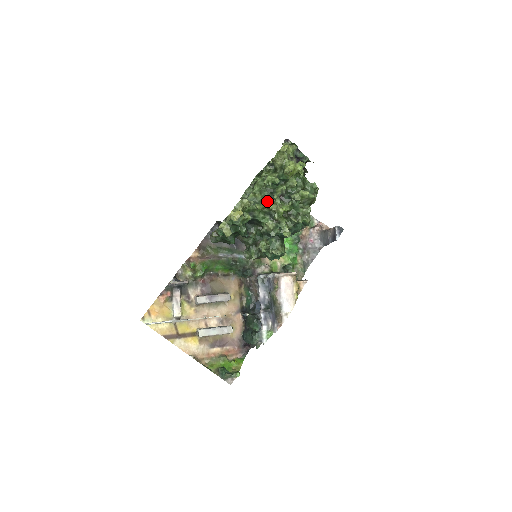
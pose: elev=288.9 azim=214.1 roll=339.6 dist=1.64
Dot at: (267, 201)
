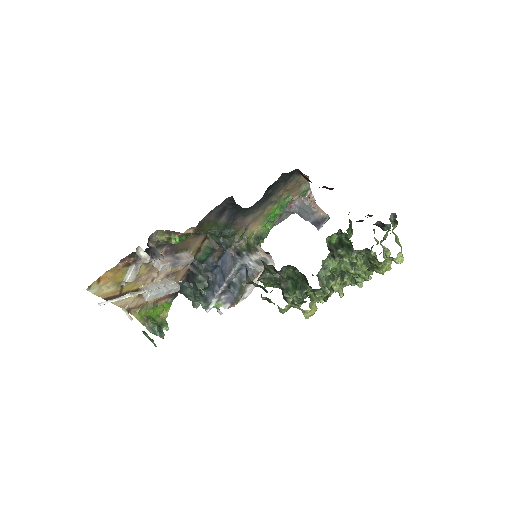
Dot at: (335, 281)
